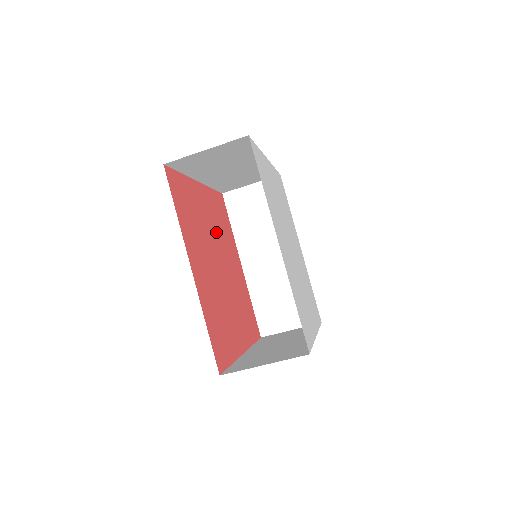
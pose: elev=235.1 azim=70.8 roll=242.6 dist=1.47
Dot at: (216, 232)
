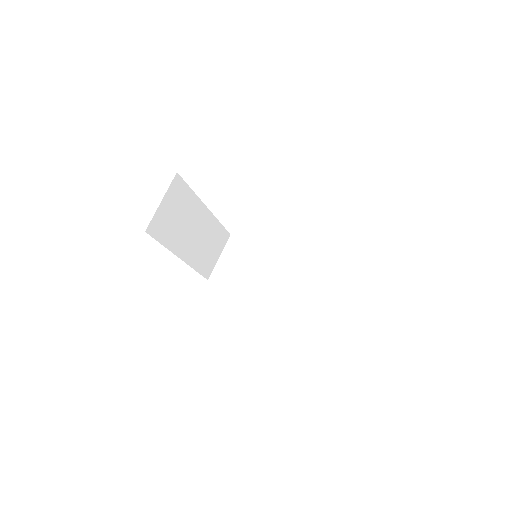
Dot at: occluded
